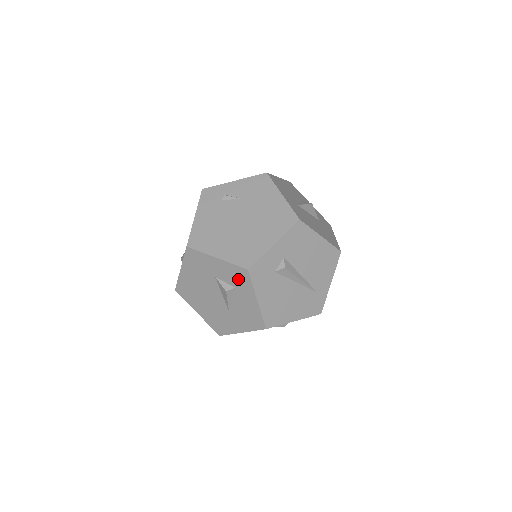
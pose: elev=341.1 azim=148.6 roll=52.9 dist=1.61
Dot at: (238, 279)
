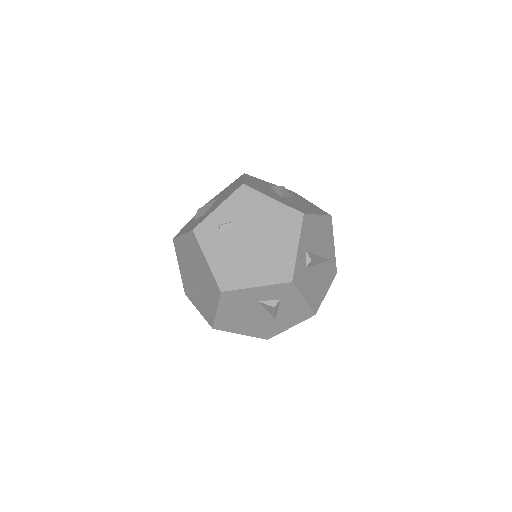
Dot at: (282, 293)
